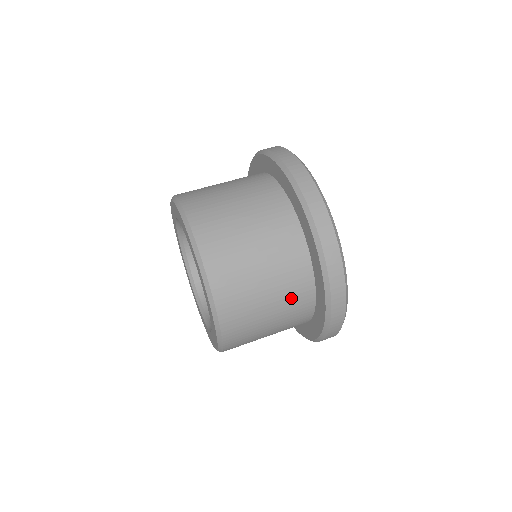
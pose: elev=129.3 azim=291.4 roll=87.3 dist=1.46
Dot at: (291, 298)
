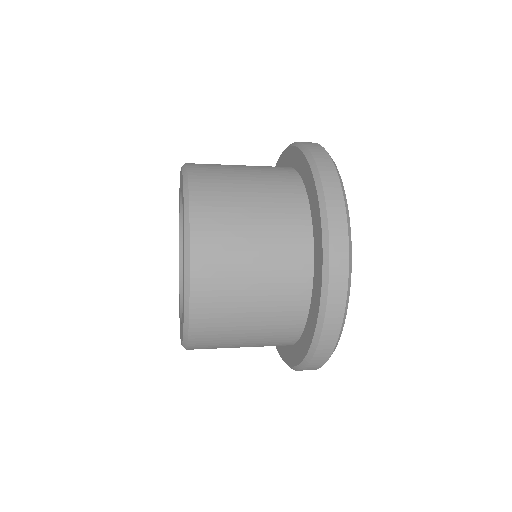
Dot at: (273, 180)
